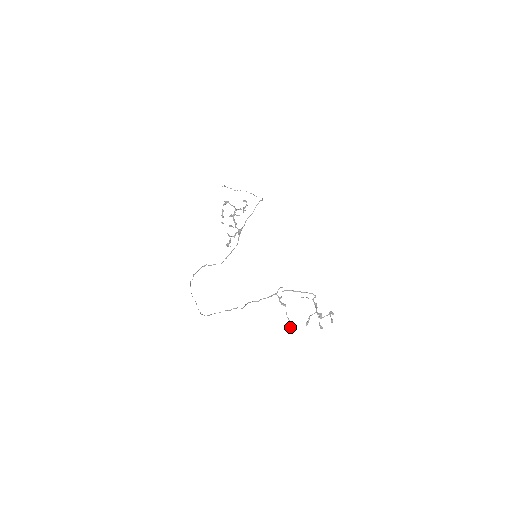
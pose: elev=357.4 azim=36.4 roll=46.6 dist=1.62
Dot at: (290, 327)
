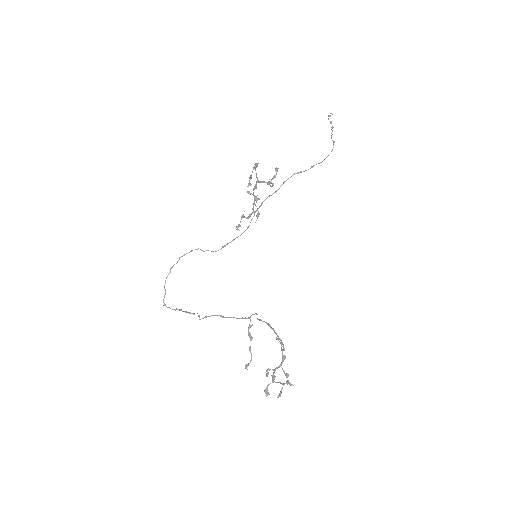
Dot at: (245, 367)
